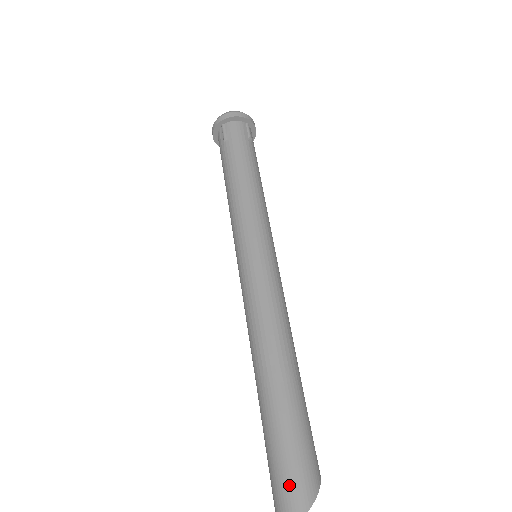
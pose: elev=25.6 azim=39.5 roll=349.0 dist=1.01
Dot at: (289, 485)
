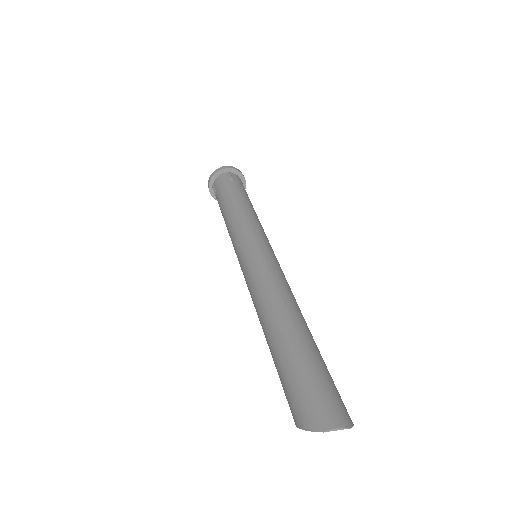
Dot at: (334, 400)
